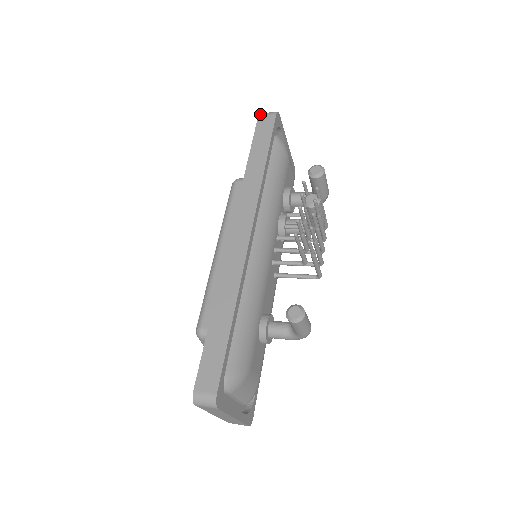
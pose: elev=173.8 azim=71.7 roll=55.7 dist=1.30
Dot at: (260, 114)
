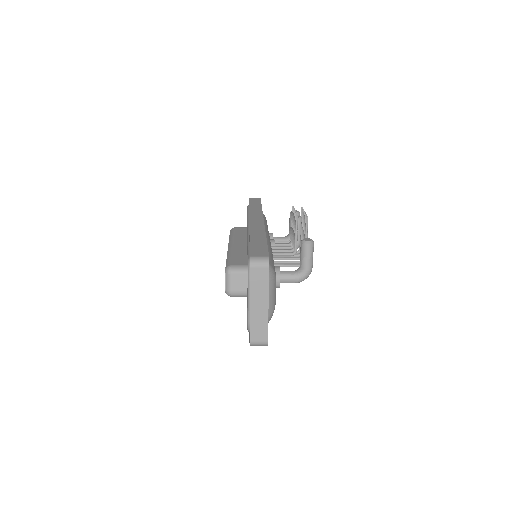
Dot at: (250, 198)
